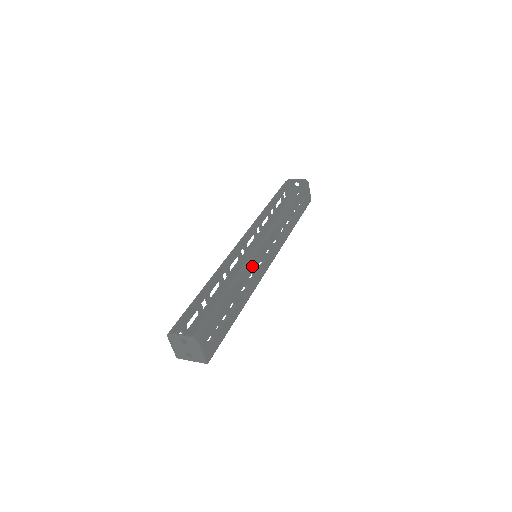
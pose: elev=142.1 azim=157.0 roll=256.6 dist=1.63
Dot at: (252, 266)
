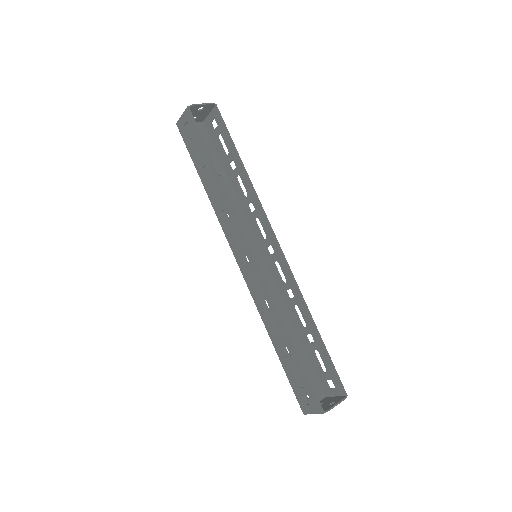
Dot at: (294, 284)
